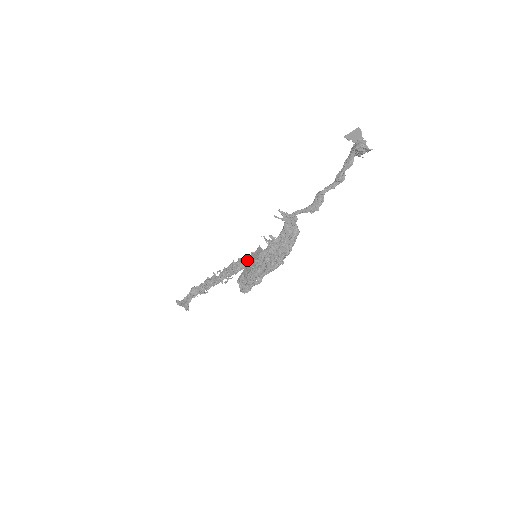
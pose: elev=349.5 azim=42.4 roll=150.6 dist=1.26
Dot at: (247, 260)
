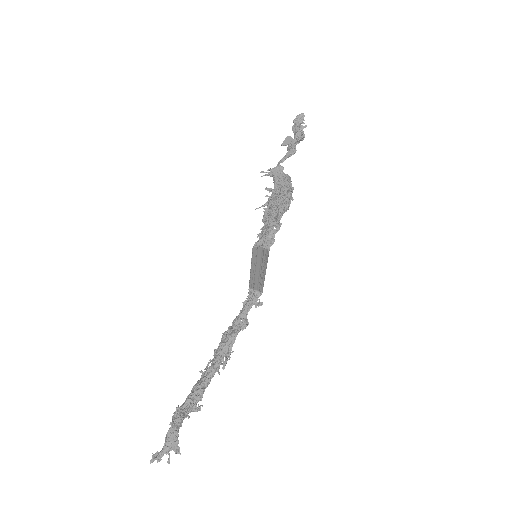
Dot at: (241, 314)
